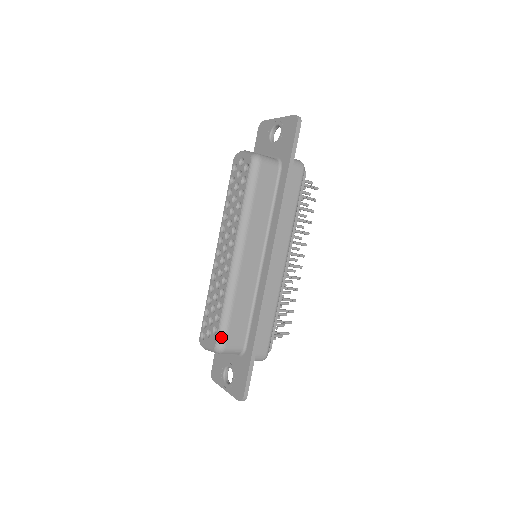
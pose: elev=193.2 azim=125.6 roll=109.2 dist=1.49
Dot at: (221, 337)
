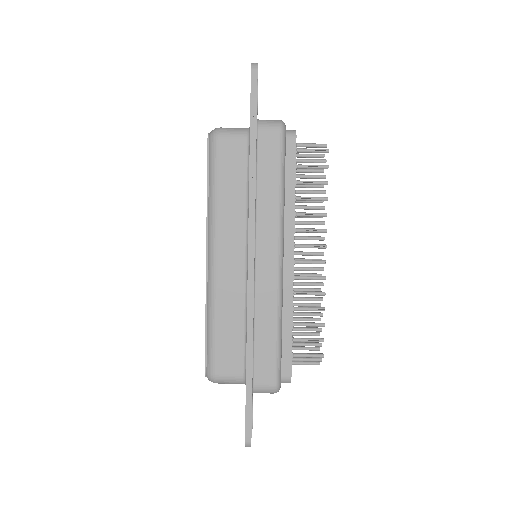
Dot at: (209, 362)
